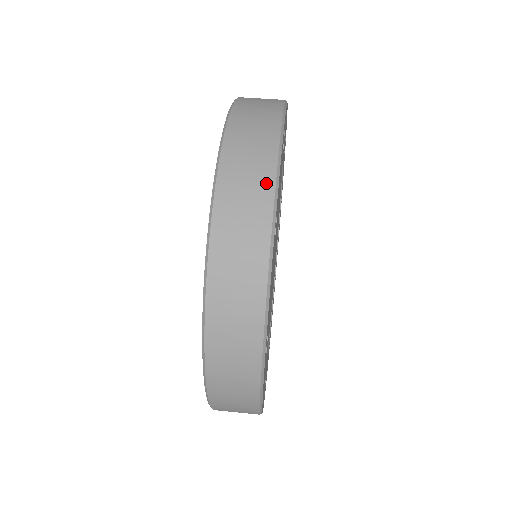
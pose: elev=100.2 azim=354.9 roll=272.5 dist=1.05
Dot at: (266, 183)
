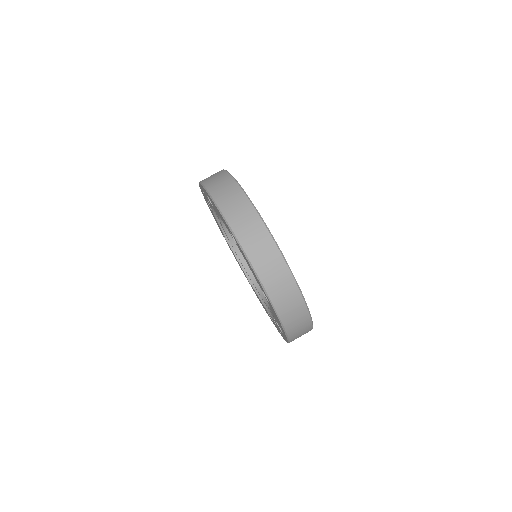
Dot at: (246, 204)
